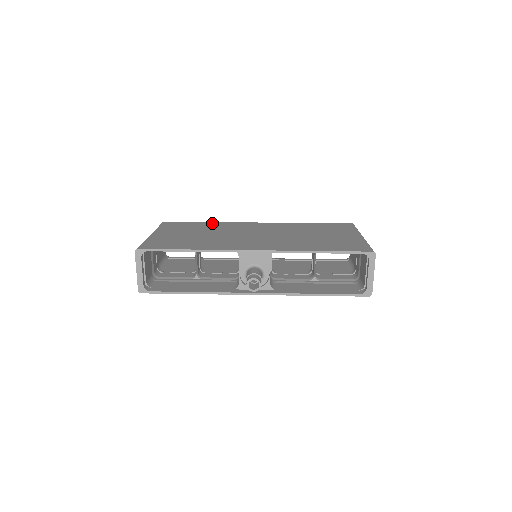
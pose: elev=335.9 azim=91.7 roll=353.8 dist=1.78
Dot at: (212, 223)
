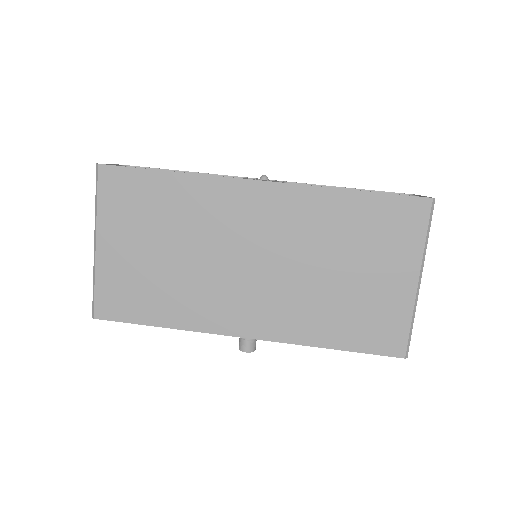
Dot at: (182, 183)
